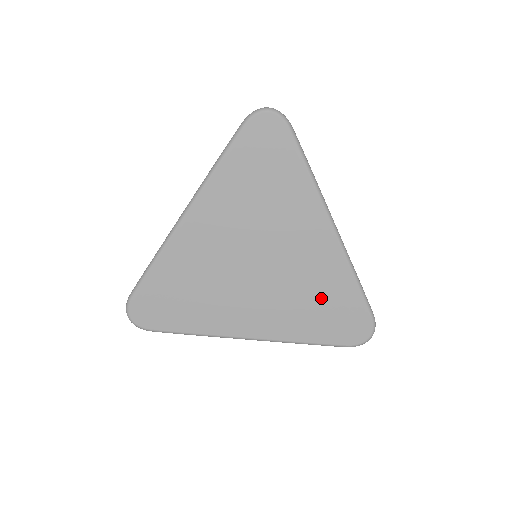
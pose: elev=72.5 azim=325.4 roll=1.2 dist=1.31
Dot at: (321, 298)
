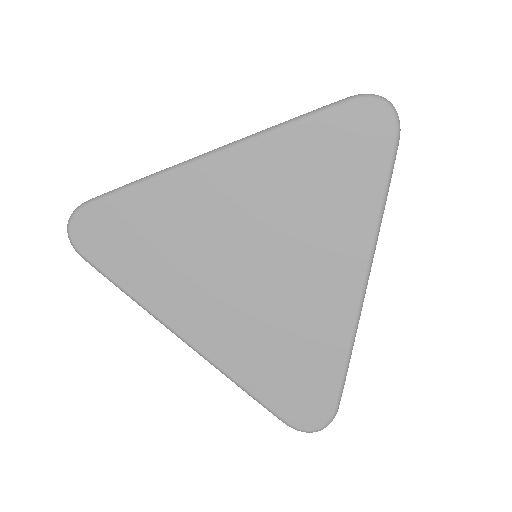
Dot at: (296, 350)
